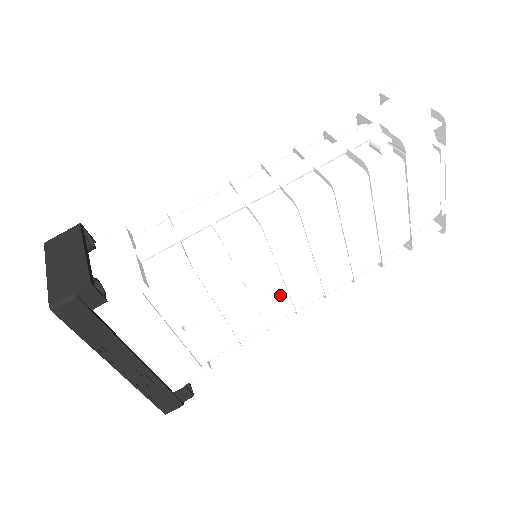
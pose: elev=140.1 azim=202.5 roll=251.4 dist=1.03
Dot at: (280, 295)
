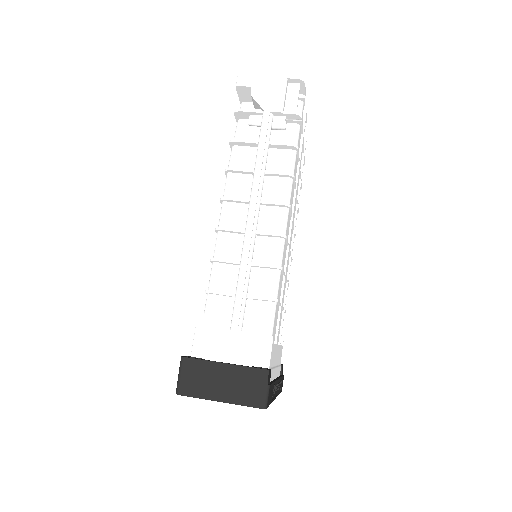
Dot at: (289, 262)
